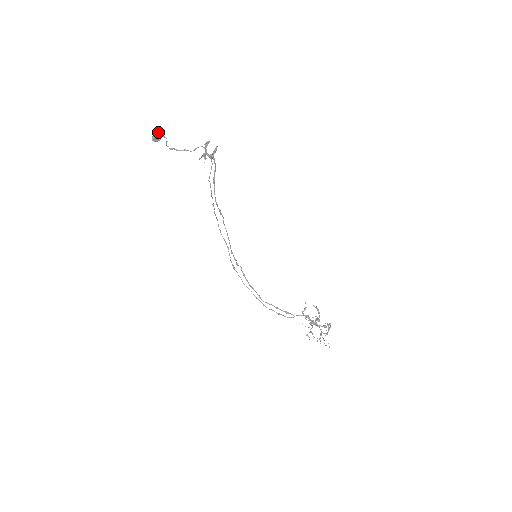
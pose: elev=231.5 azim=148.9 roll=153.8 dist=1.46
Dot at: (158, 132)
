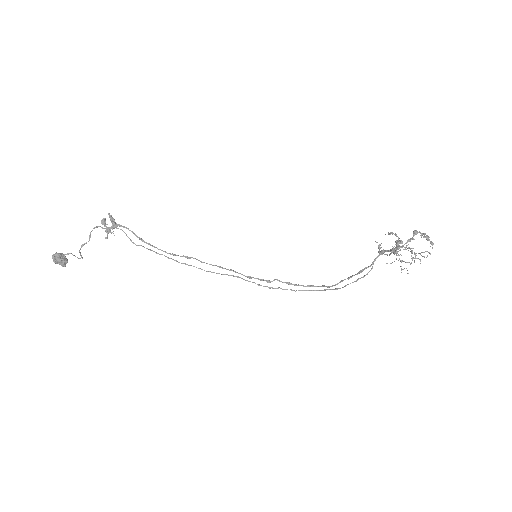
Dot at: (57, 257)
